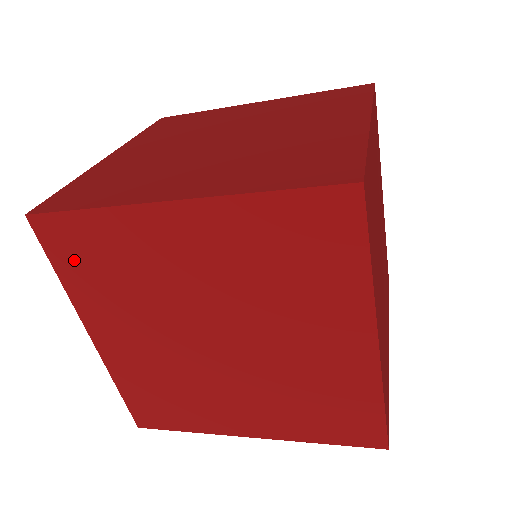
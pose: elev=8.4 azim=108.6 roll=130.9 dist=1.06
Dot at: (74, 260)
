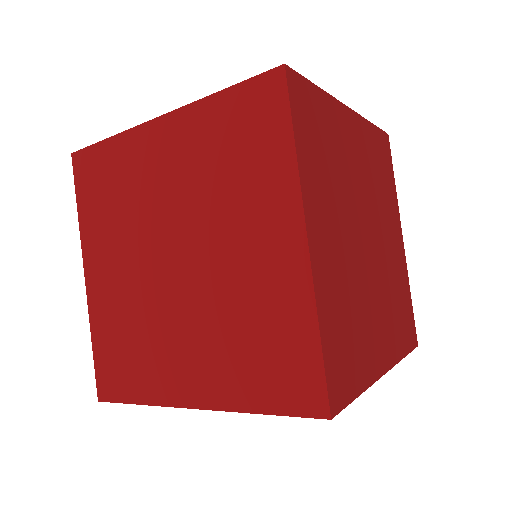
Dot at: (91, 189)
